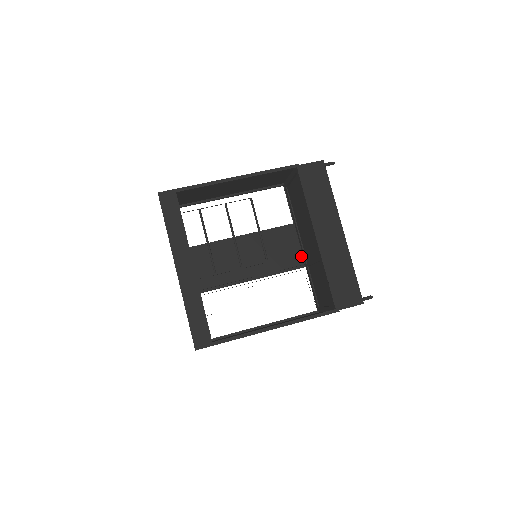
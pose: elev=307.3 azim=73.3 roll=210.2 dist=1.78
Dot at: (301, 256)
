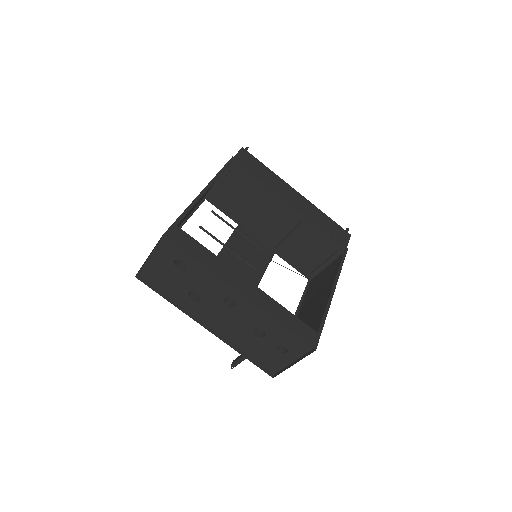
Dot at: (265, 246)
